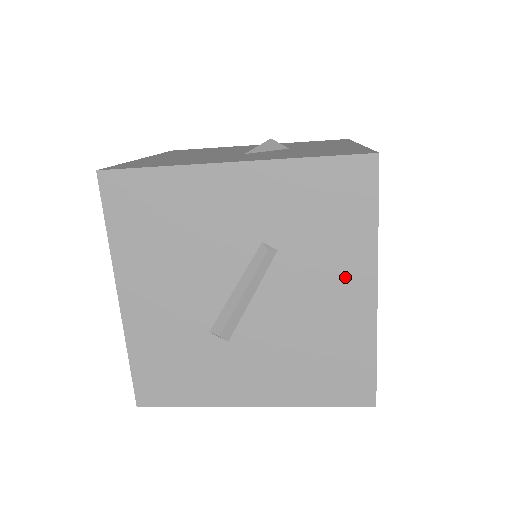
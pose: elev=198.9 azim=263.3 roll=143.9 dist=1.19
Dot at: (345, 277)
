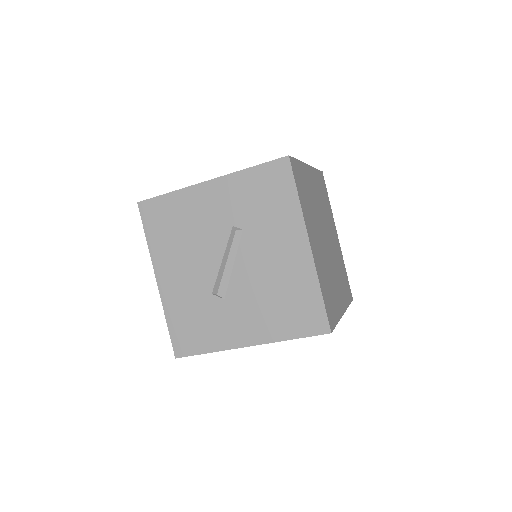
Dot at: (287, 239)
